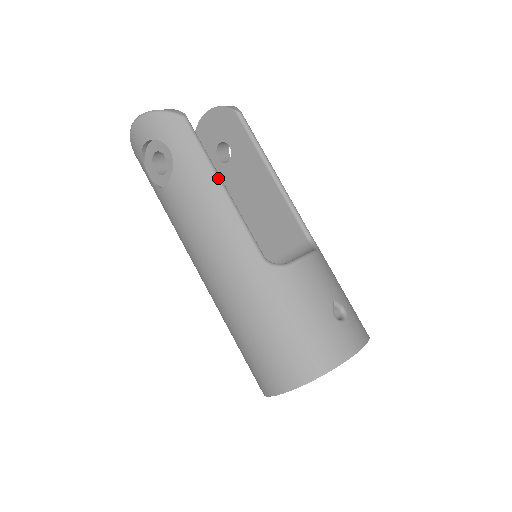
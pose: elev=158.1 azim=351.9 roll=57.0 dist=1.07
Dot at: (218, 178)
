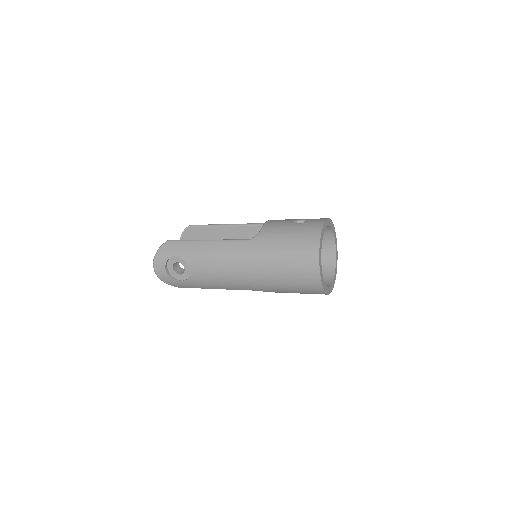
Dot at: (202, 240)
